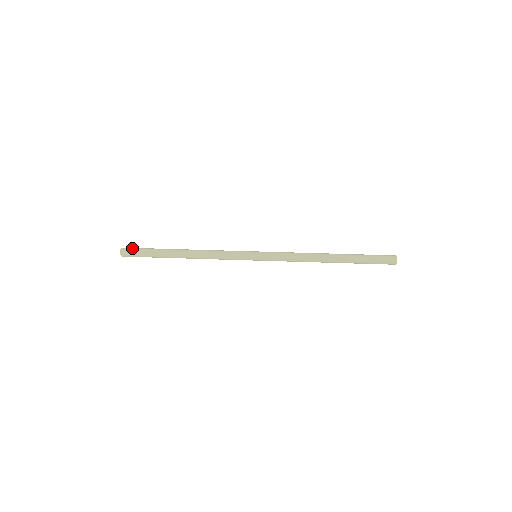
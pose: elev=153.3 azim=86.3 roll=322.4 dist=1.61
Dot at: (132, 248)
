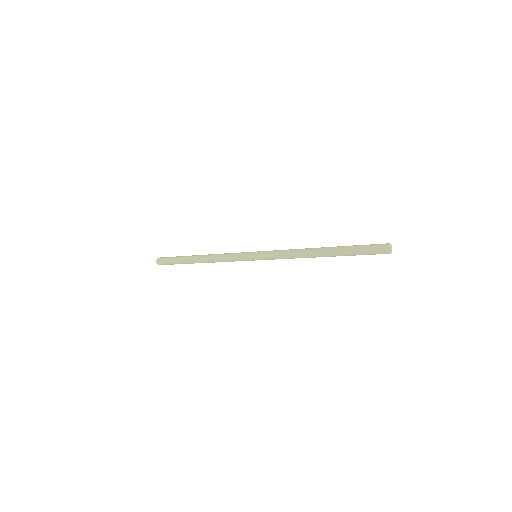
Dot at: (165, 257)
